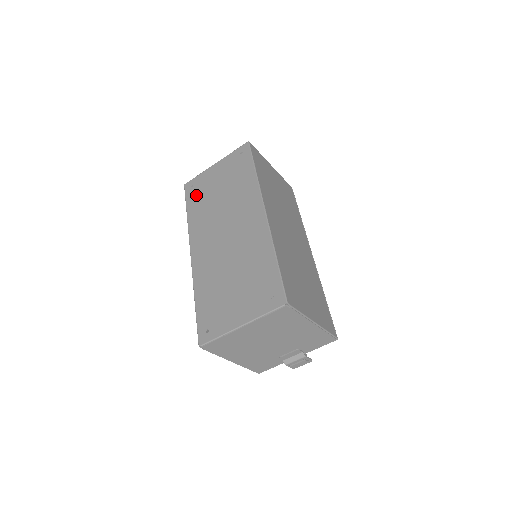
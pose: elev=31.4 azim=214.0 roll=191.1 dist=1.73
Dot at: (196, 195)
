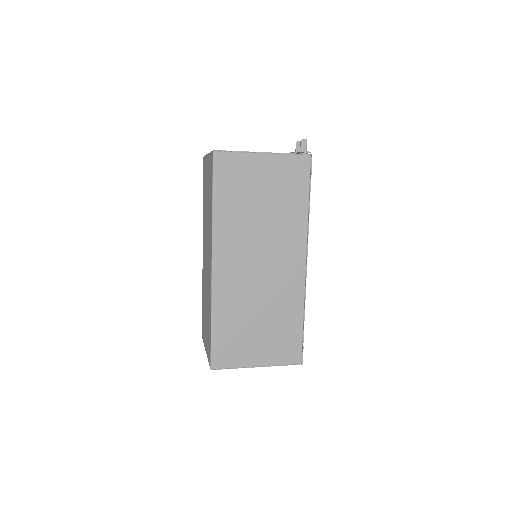
Dot at: (204, 183)
